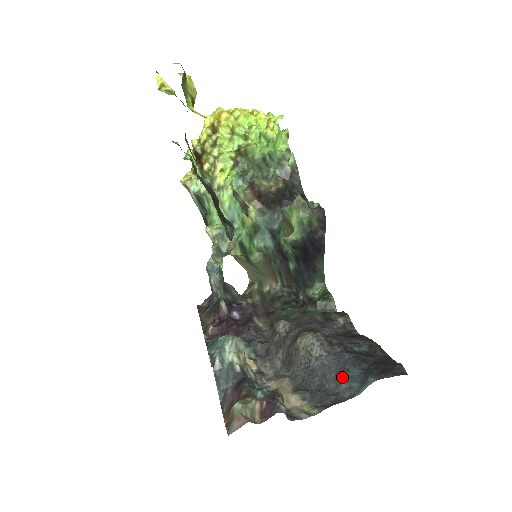
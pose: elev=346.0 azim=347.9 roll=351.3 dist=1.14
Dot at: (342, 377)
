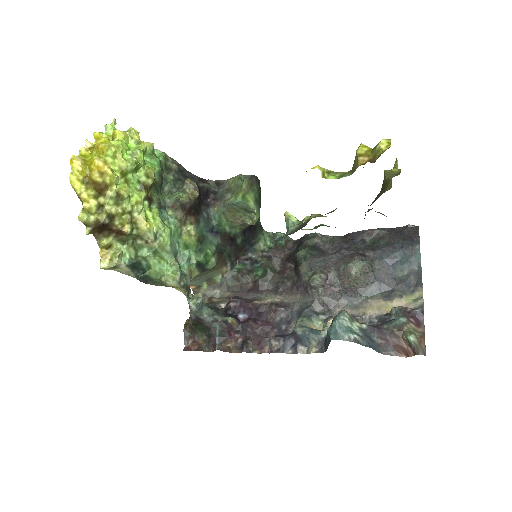
Dot at: (399, 263)
